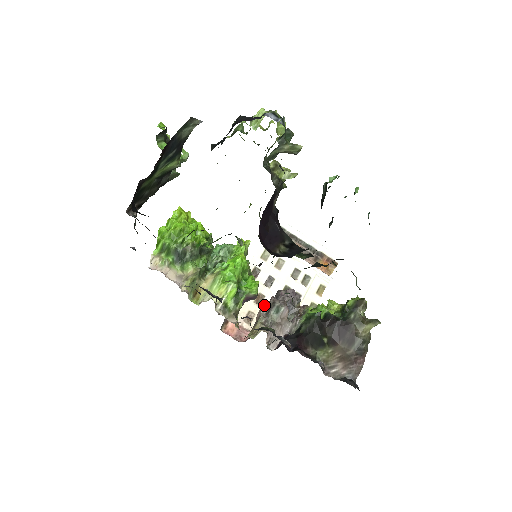
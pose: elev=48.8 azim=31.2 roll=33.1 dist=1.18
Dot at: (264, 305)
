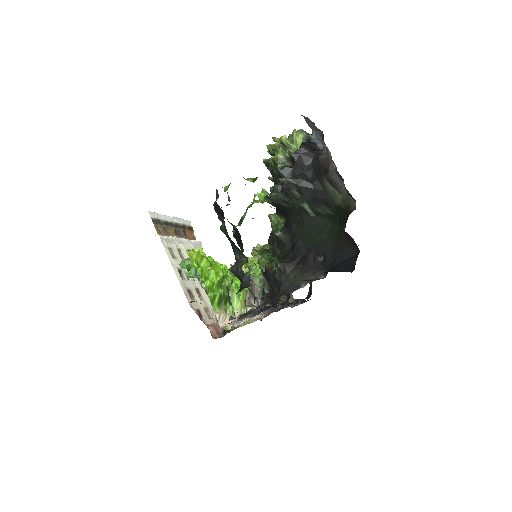
Dot at: occluded
